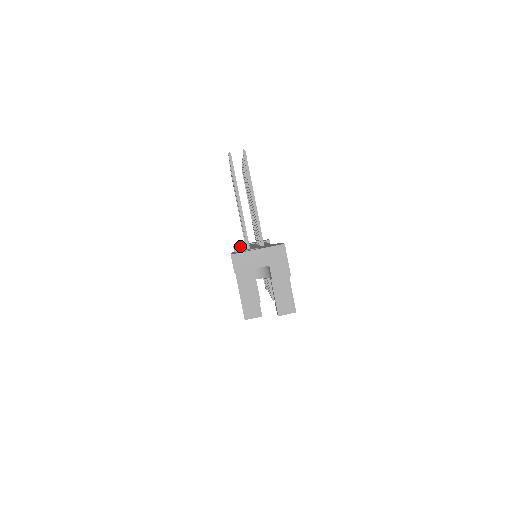
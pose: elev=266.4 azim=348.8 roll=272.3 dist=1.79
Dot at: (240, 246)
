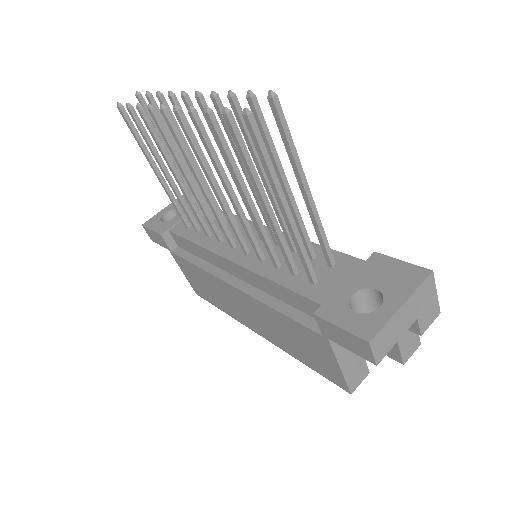
Dot at: (173, 229)
